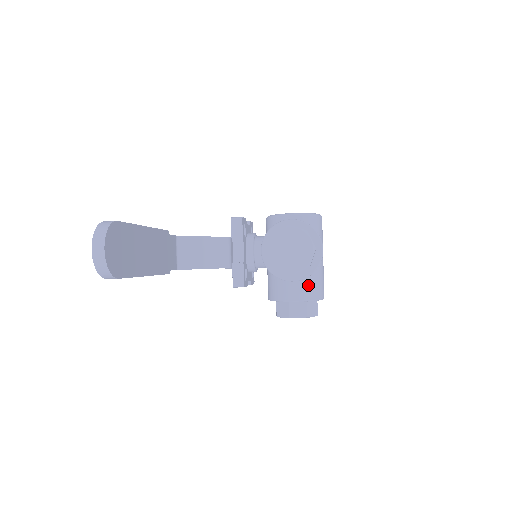
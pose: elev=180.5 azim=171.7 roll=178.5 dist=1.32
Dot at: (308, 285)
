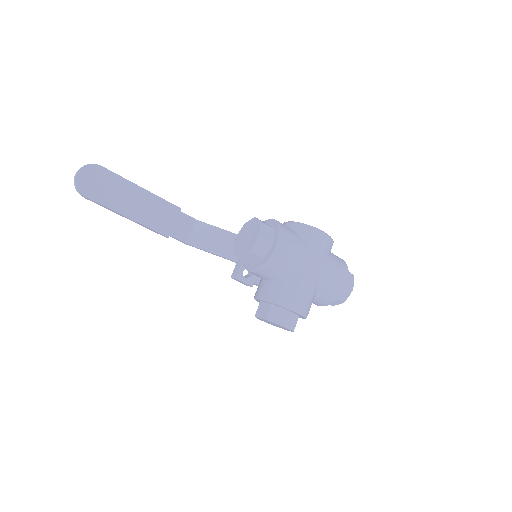
Dot at: (274, 286)
